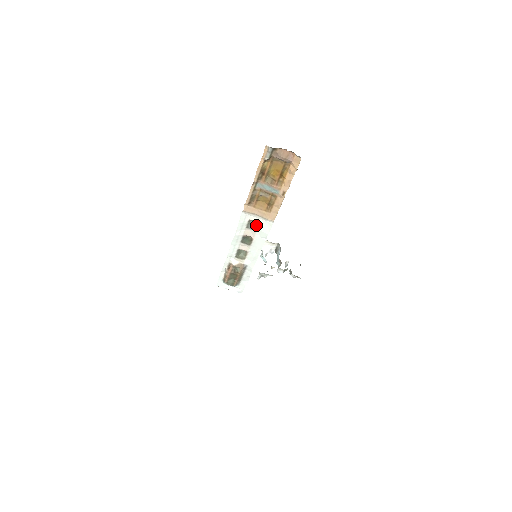
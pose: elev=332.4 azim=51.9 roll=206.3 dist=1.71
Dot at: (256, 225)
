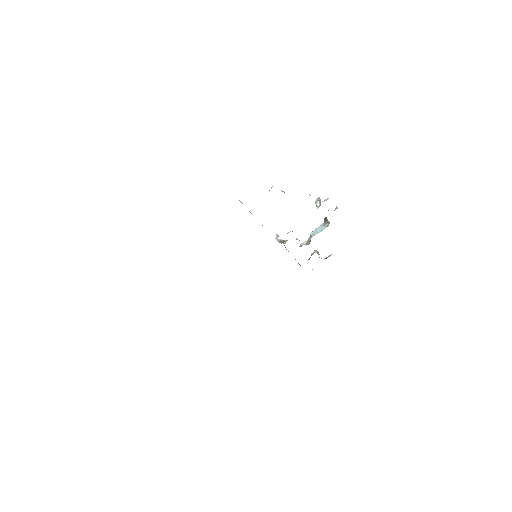
Dot at: occluded
